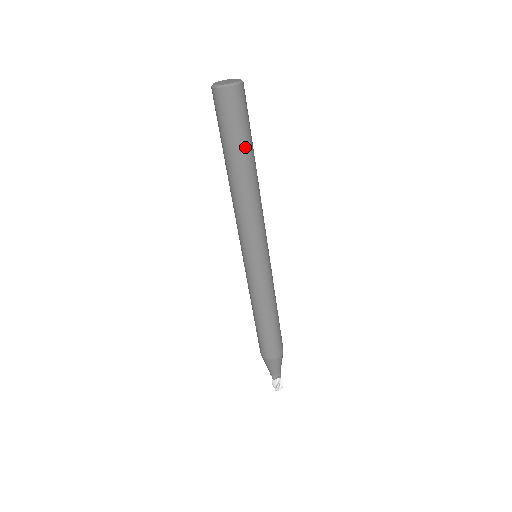
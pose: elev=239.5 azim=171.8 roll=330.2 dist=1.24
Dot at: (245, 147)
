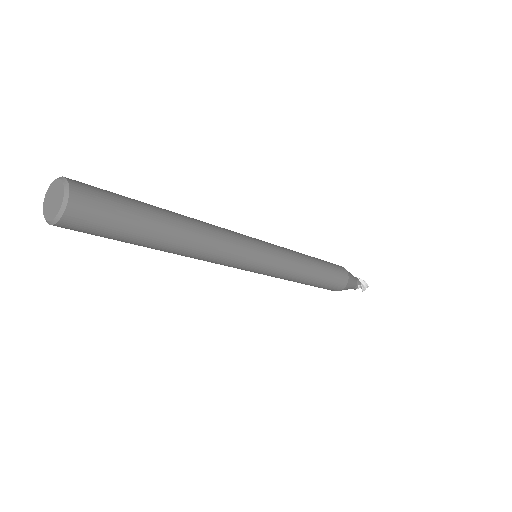
Dot at: (146, 232)
